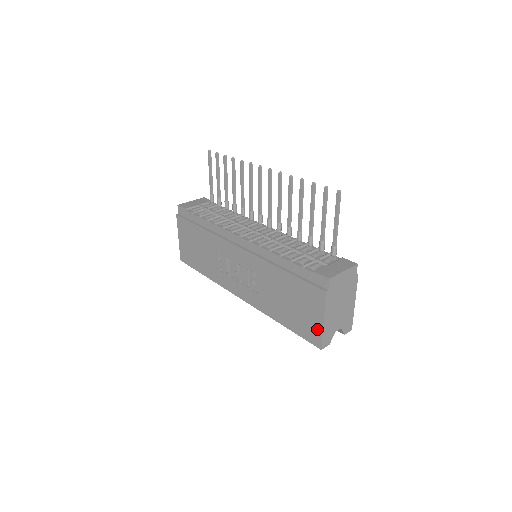
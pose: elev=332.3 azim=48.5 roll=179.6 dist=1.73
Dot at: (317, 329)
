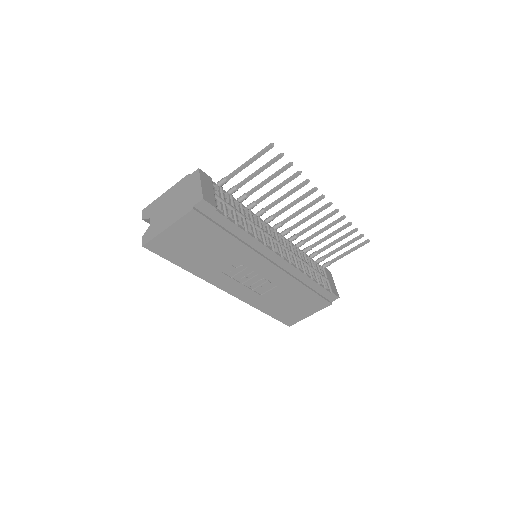
Dot at: (300, 318)
